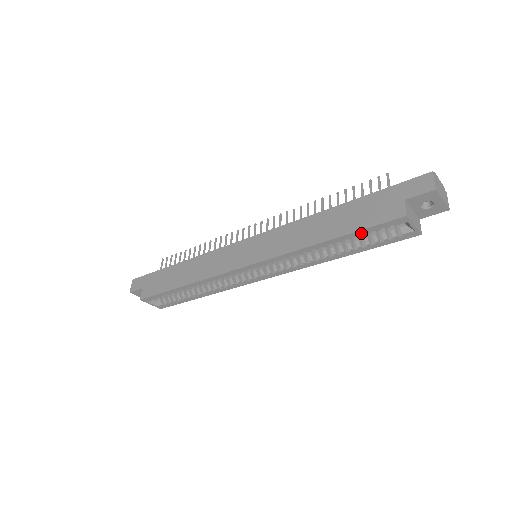
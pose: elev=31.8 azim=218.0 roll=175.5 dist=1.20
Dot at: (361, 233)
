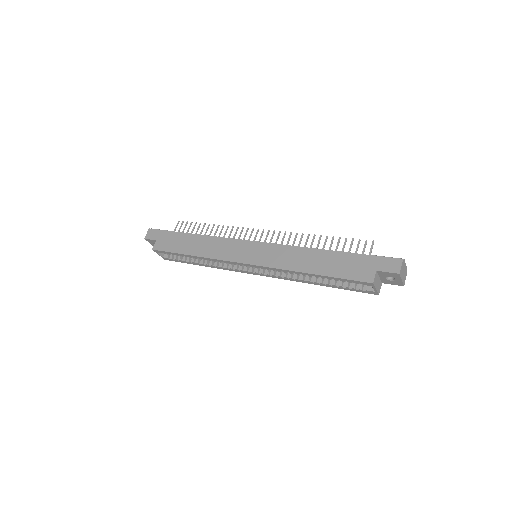
Dot at: (338, 279)
